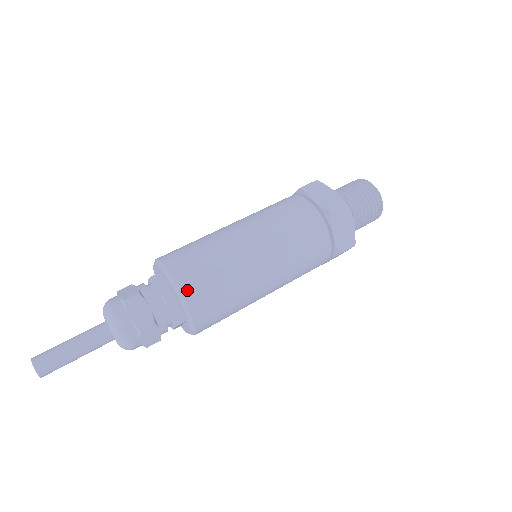
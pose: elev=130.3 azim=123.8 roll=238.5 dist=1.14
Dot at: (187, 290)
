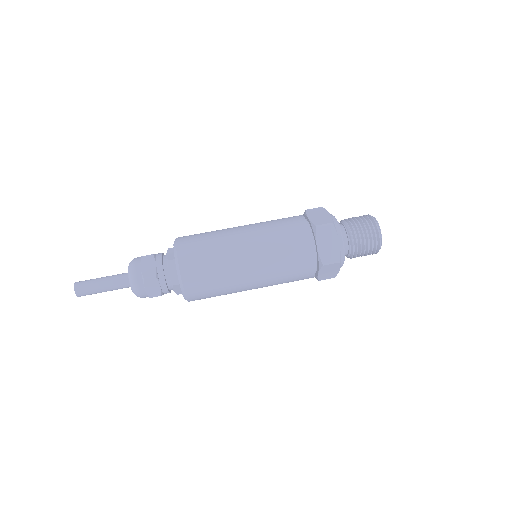
Dot at: (189, 290)
